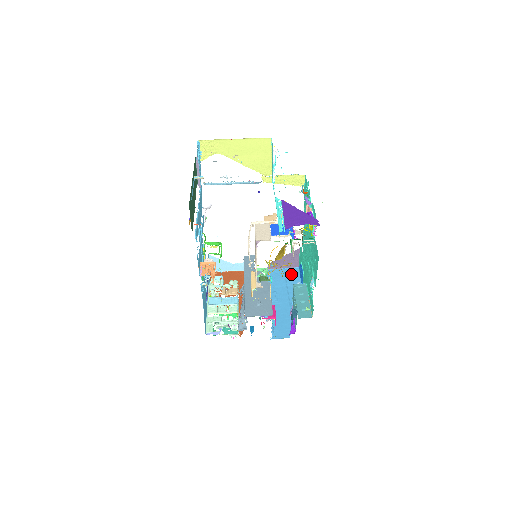
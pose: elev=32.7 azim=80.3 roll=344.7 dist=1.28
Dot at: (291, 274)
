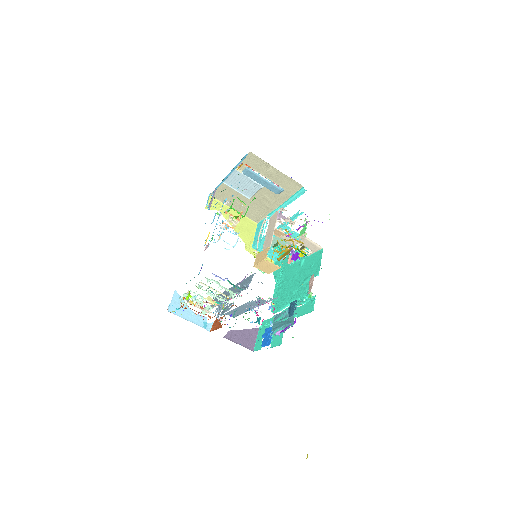
Dot at: occluded
